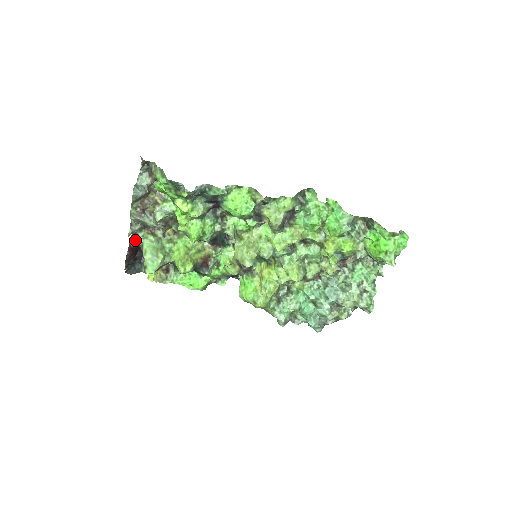
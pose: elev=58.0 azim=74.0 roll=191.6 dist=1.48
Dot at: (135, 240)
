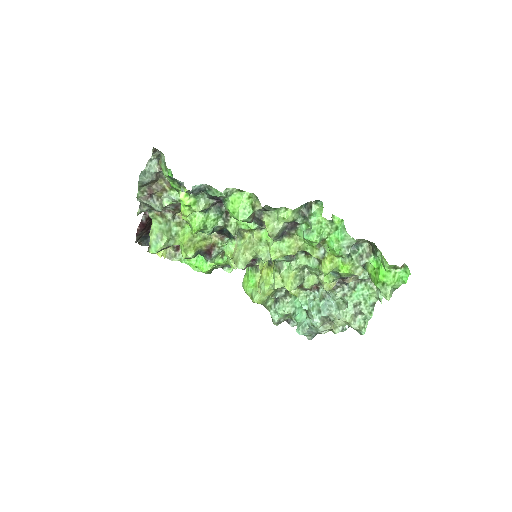
Dot at: (148, 217)
